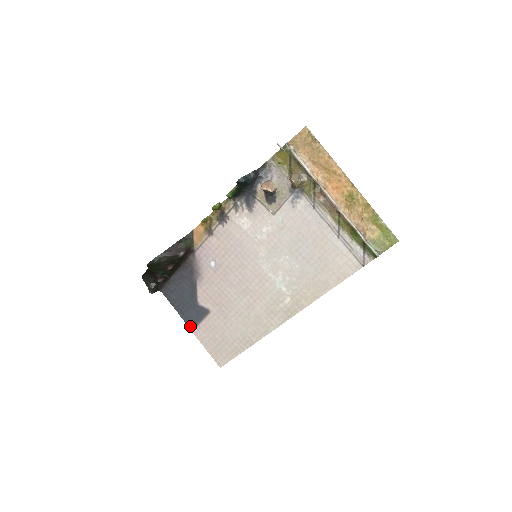
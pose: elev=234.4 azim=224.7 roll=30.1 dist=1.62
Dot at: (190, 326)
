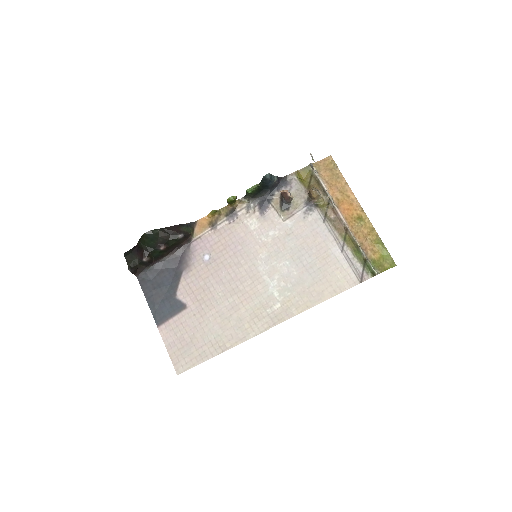
Dot at: (157, 320)
